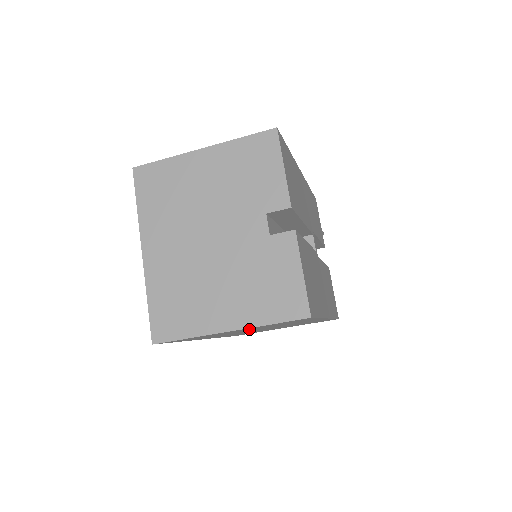
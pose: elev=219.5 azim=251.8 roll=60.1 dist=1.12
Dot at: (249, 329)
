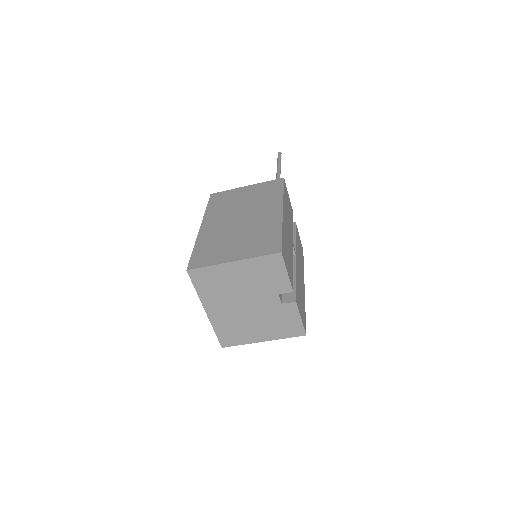
Dot at: occluded
